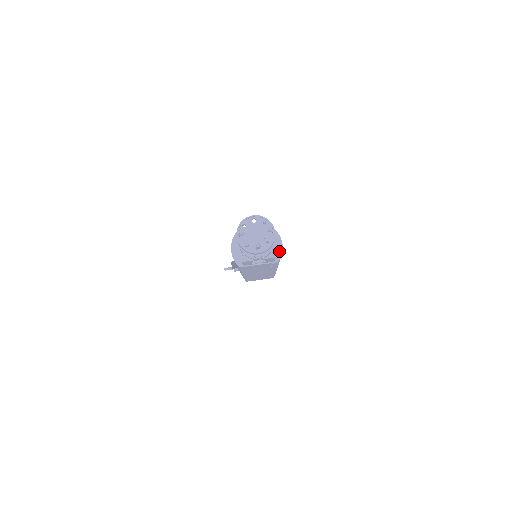
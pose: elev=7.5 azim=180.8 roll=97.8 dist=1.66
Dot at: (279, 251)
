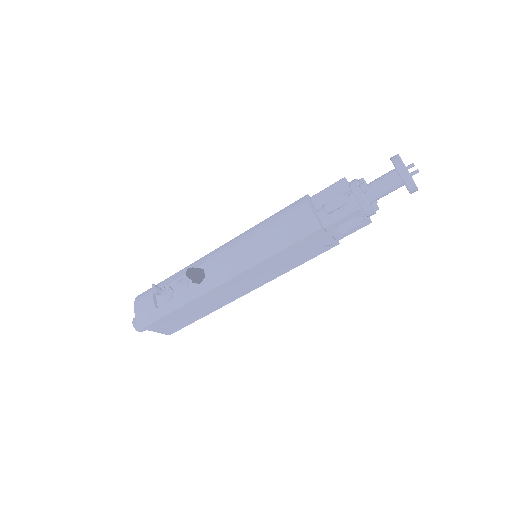
Dot at: occluded
